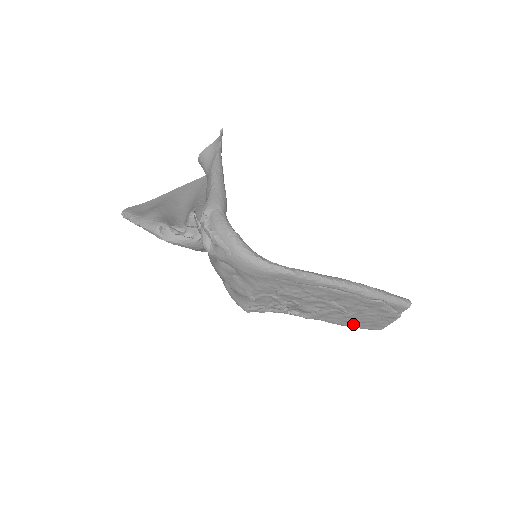
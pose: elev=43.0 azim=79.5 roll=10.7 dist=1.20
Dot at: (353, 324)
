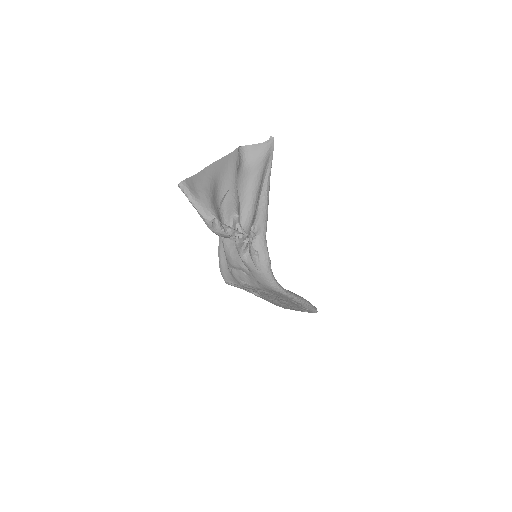
Dot at: (276, 304)
